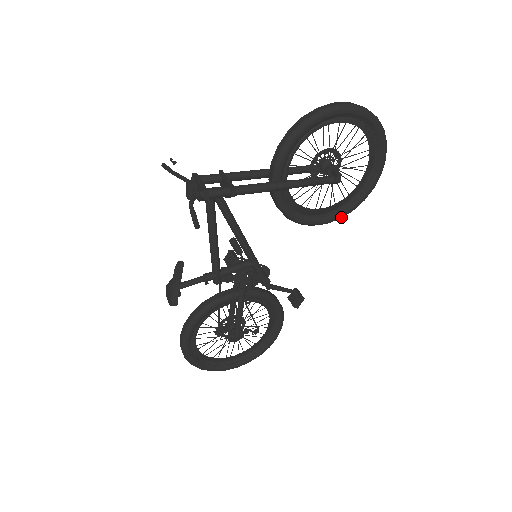
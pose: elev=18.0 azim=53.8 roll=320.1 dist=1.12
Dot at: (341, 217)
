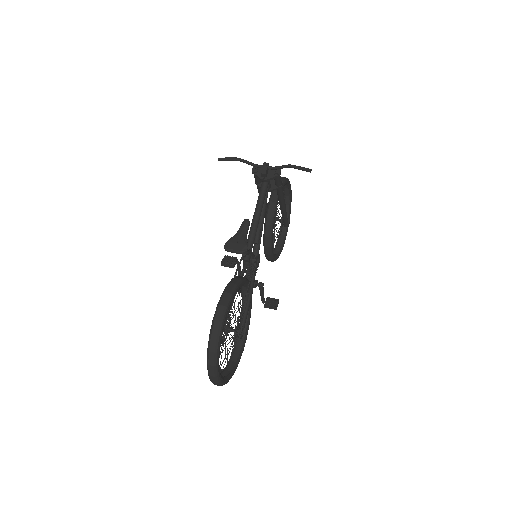
Dot at: (275, 260)
